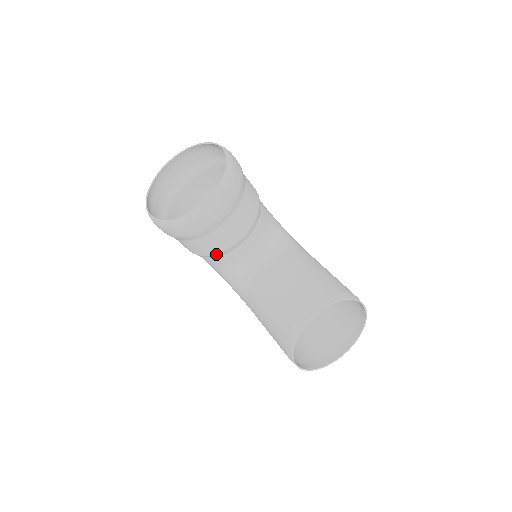
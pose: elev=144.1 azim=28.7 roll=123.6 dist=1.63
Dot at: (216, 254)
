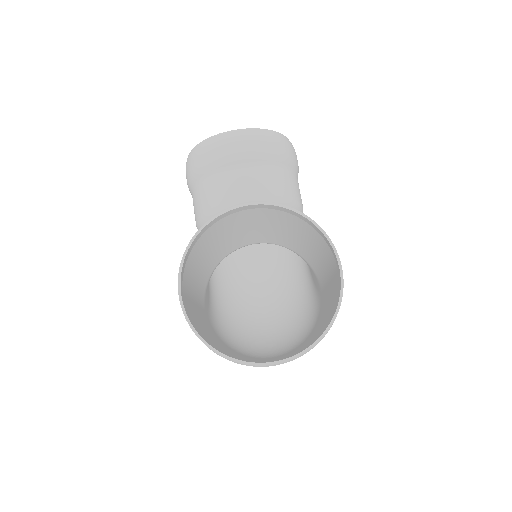
Dot at: (214, 211)
